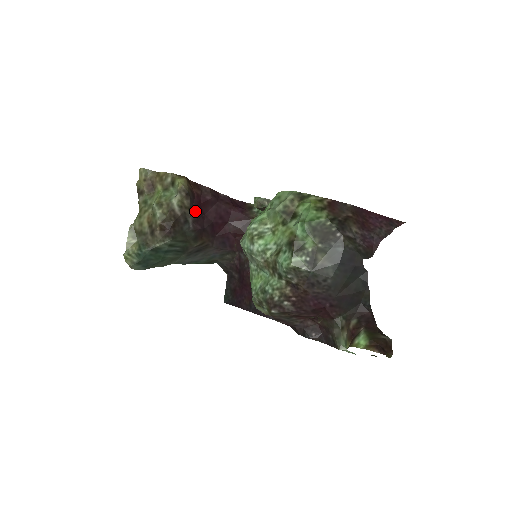
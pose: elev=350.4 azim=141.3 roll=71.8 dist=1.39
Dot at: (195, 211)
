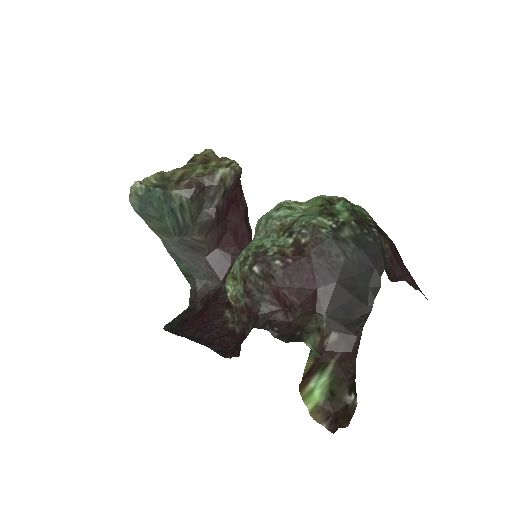
Dot at: (225, 201)
